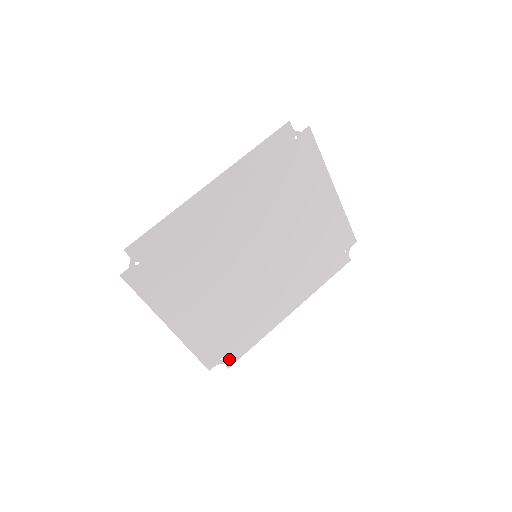
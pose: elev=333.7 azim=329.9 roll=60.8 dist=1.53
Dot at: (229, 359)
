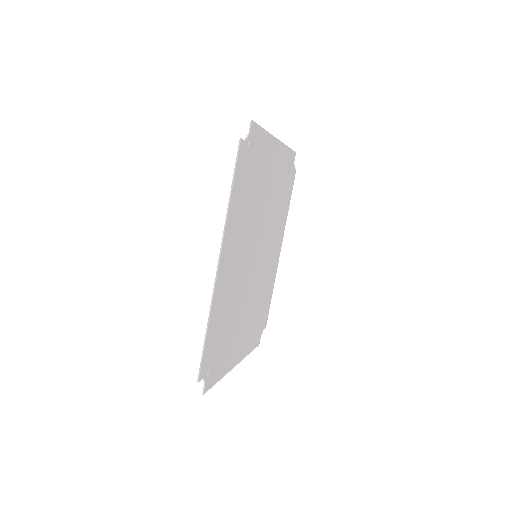
Dot at: (264, 324)
